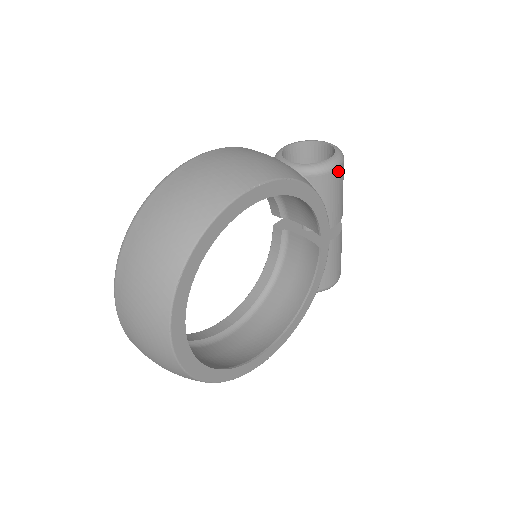
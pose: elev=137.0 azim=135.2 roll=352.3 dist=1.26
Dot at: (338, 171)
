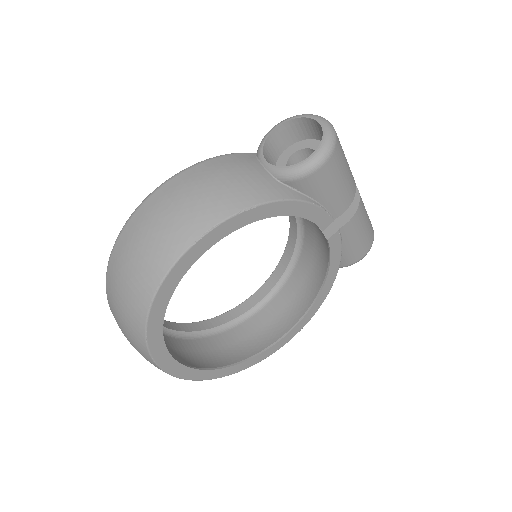
Dot at: (325, 167)
